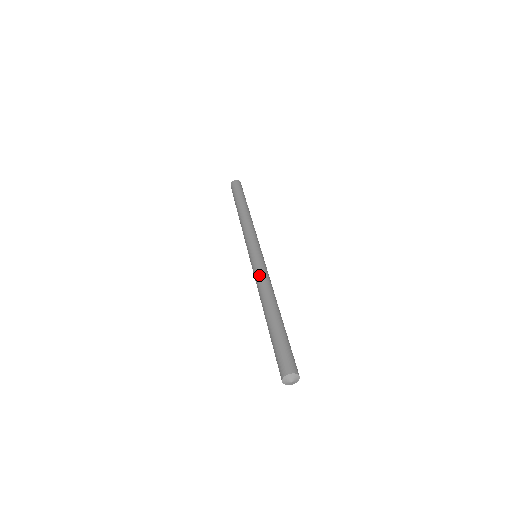
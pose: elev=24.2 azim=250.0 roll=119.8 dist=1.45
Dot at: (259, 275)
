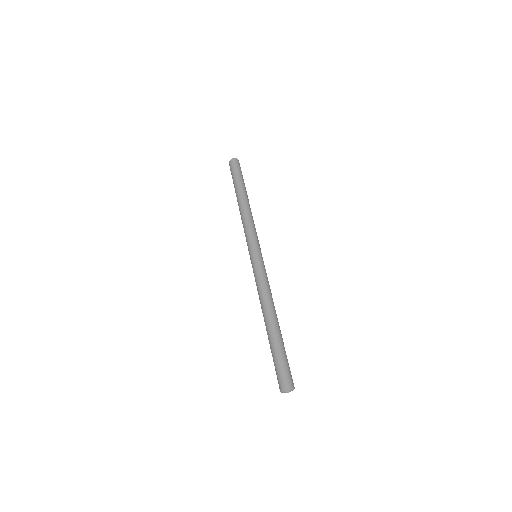
Dot at: (263, 281)
